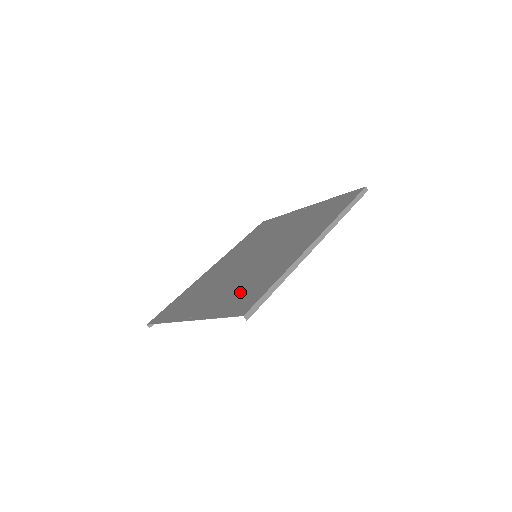
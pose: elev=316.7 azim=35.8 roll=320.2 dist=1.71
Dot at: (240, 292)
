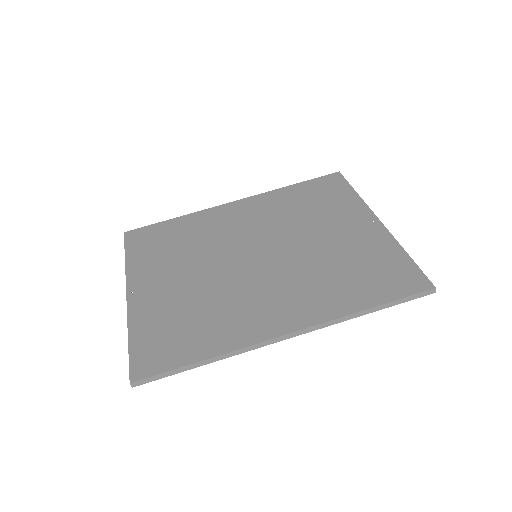
Dot at: (176, 321)
